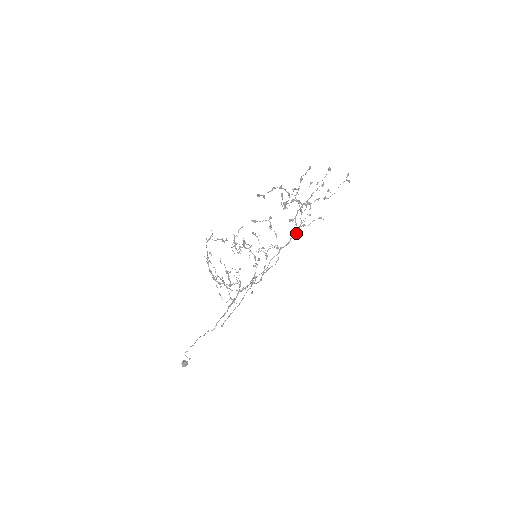
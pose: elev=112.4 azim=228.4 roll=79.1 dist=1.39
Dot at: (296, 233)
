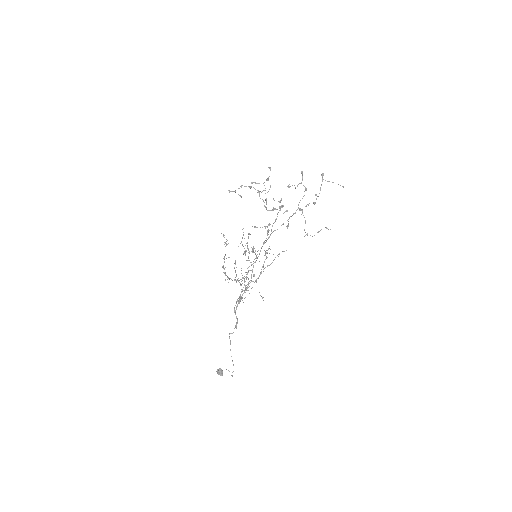
Dot at: (272, 225)
